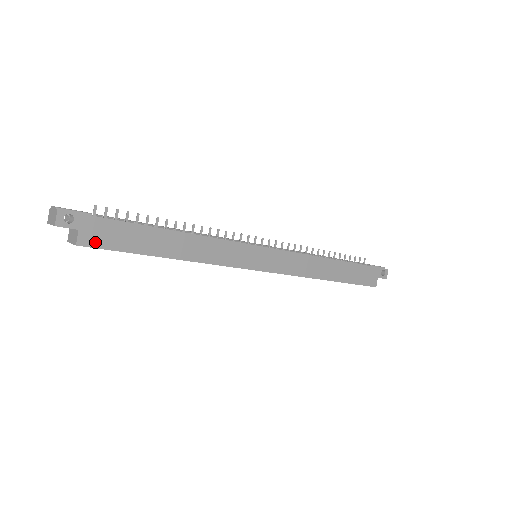
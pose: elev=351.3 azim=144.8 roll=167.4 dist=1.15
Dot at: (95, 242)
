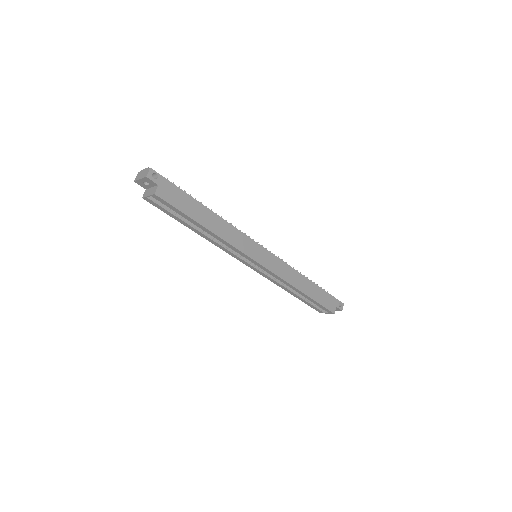
Dot at: (165, 197)
